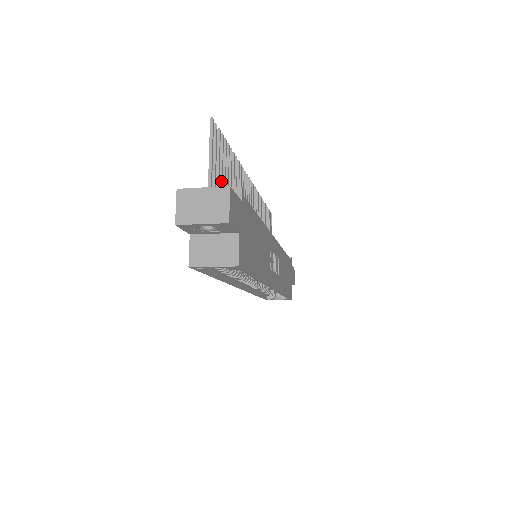
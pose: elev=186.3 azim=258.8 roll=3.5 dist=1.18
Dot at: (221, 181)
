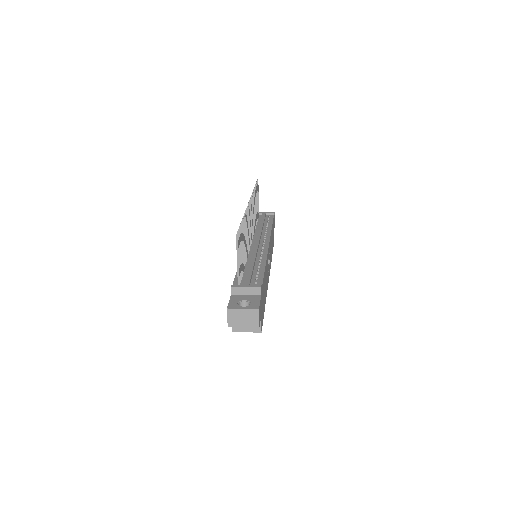
Dot at: (241, 258)
